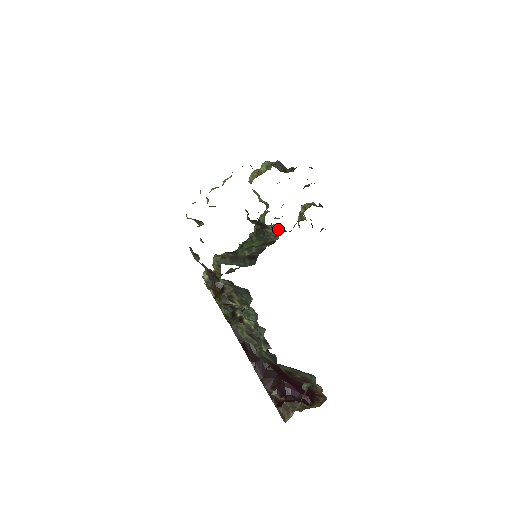
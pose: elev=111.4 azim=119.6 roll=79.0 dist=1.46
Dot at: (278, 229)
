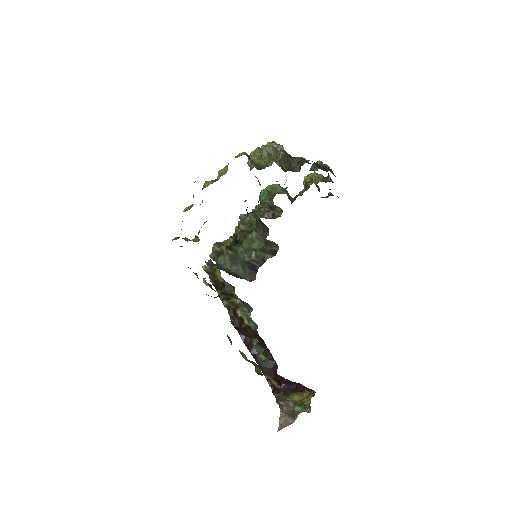
Dot at: (280, 208)
